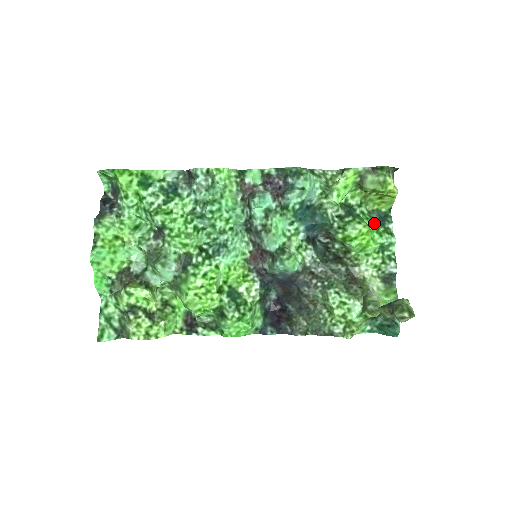
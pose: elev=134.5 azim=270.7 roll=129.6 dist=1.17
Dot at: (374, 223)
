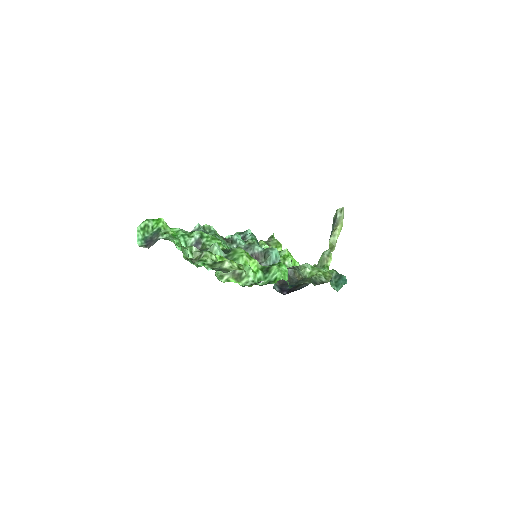
Dot at: occluded
